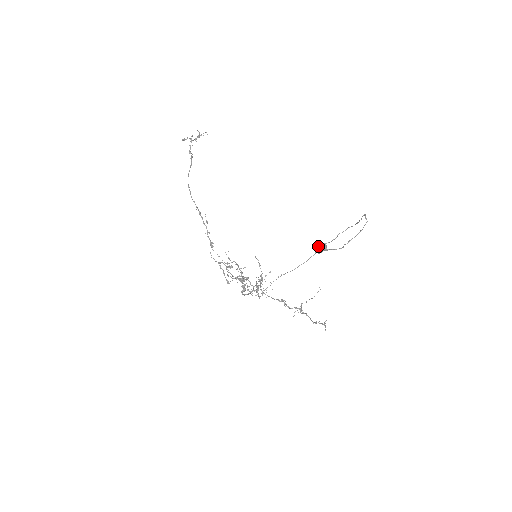
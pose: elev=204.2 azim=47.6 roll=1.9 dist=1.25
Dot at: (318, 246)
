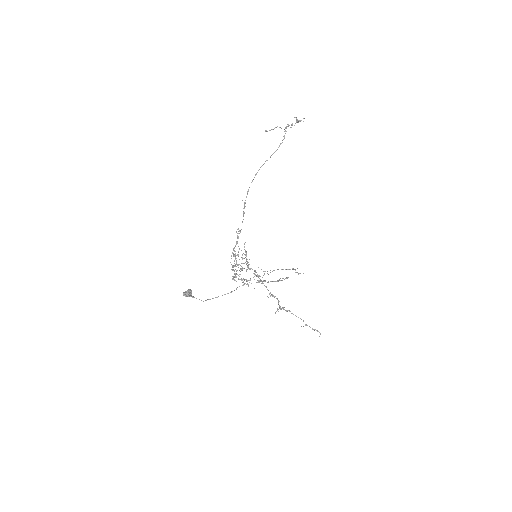
Dot at: (184, 292)
